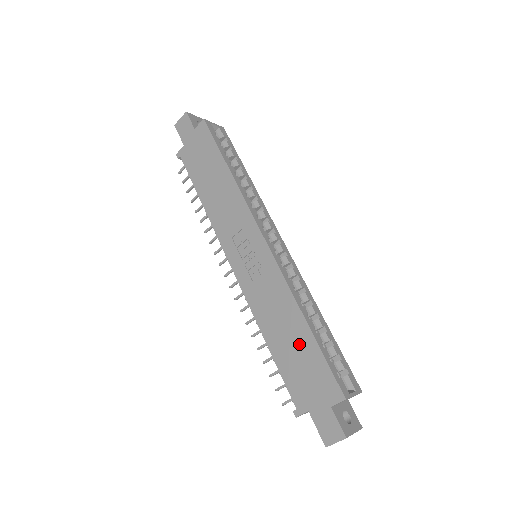
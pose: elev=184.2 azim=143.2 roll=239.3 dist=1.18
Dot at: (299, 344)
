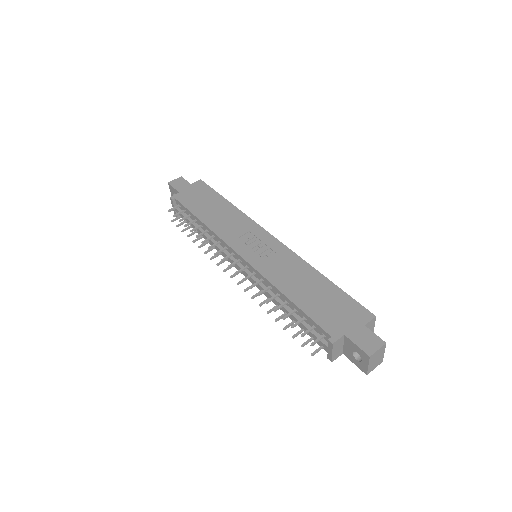
Dot at: (321, 291)
